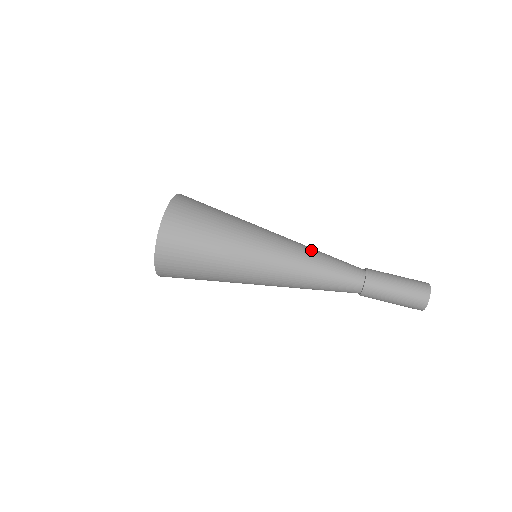
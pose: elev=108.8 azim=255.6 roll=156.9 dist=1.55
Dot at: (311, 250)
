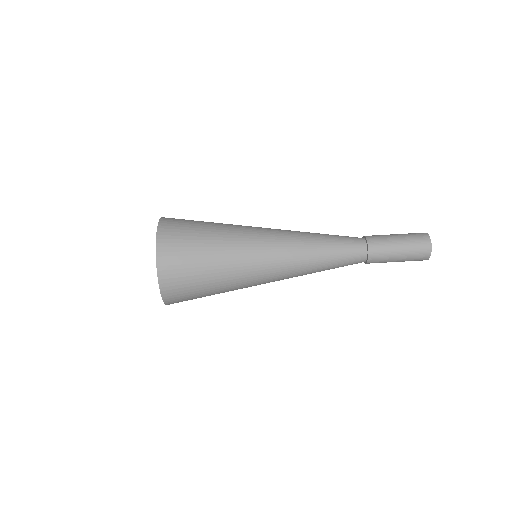
Dot at: (309, 235)
